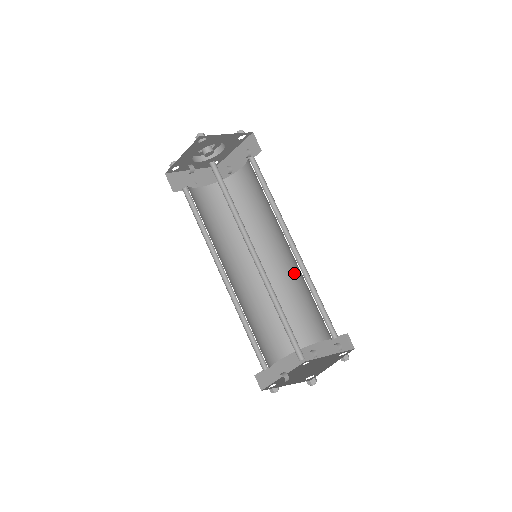
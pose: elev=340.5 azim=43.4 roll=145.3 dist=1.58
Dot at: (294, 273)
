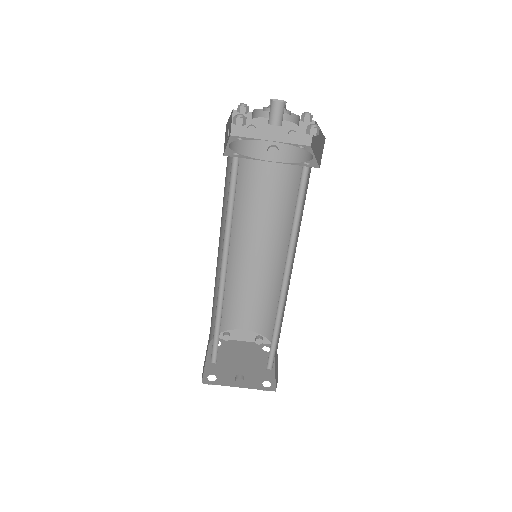
Dot at: (259, 269)
